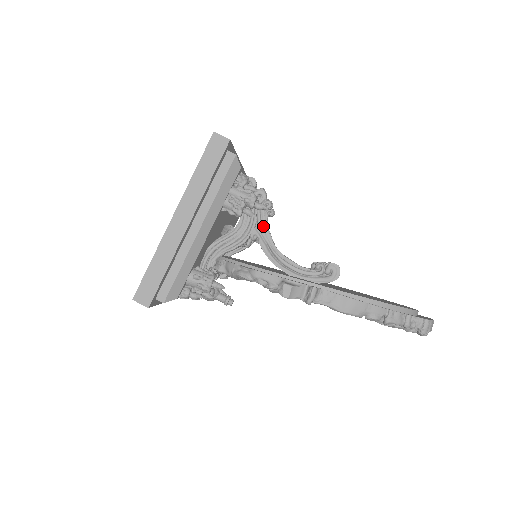
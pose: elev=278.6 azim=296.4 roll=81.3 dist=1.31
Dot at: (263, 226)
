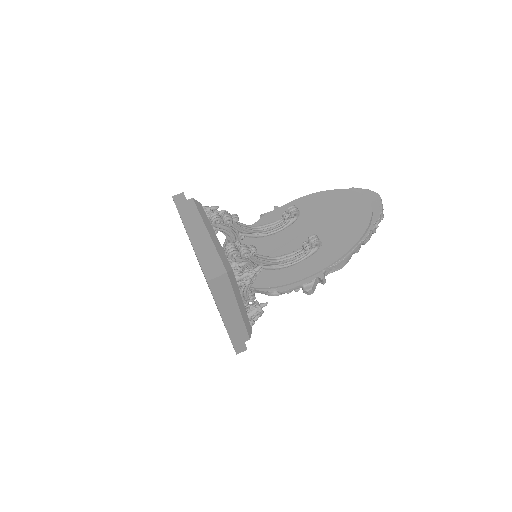
Dot at: (261, 263)
